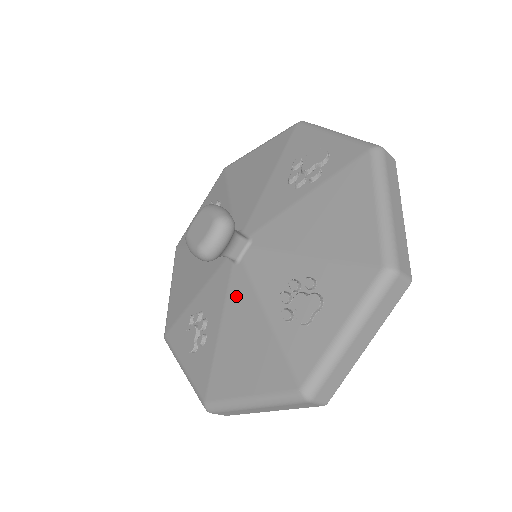
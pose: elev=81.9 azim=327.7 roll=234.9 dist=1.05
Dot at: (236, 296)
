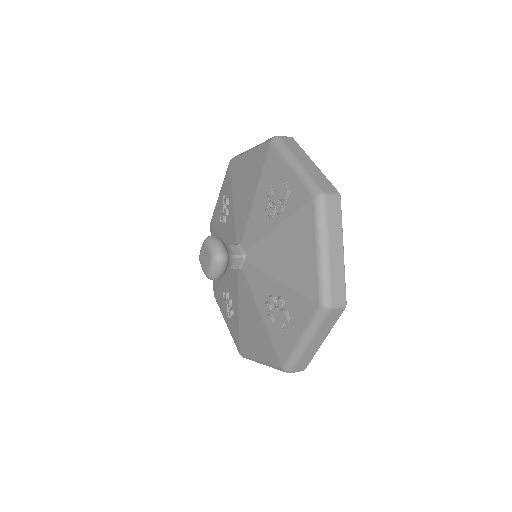
Dot at: (243, 293)
